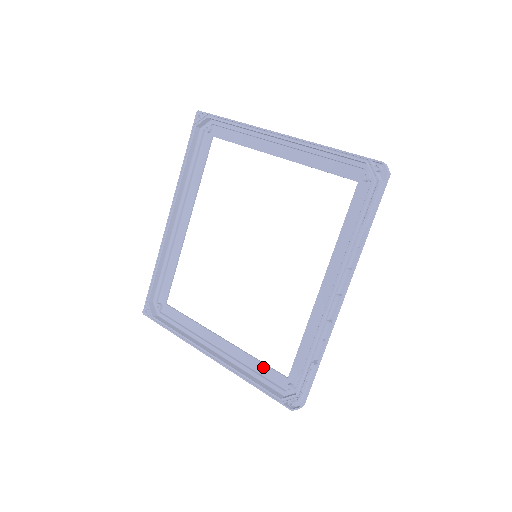
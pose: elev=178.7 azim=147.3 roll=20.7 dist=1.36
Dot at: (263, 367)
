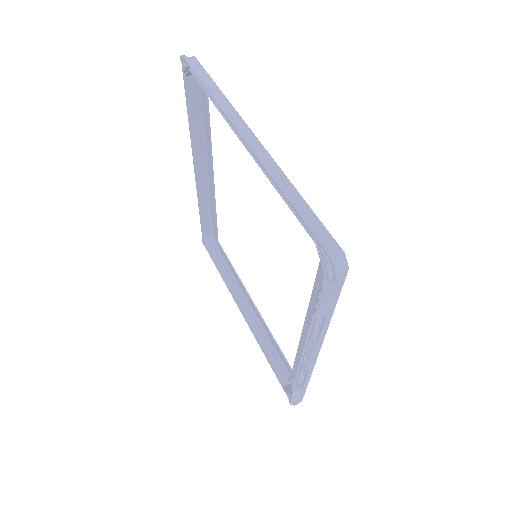
Dot at: (277, 348)
